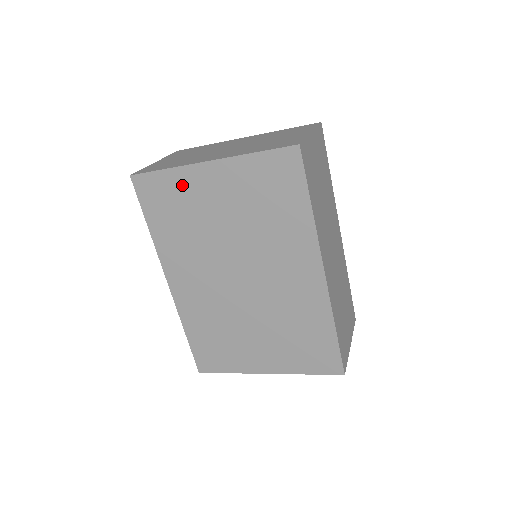
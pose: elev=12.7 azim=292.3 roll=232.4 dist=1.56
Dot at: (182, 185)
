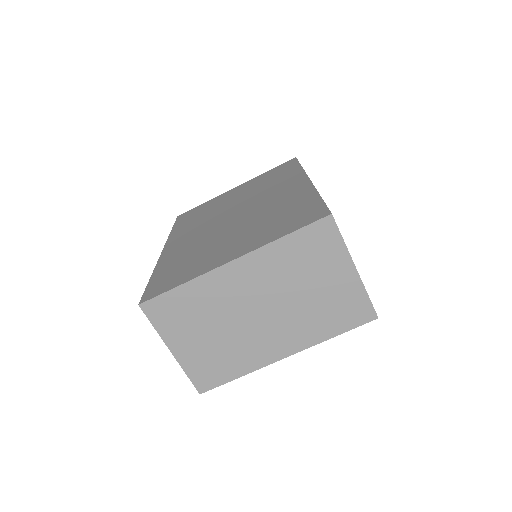
Dot at: (212, 202)
